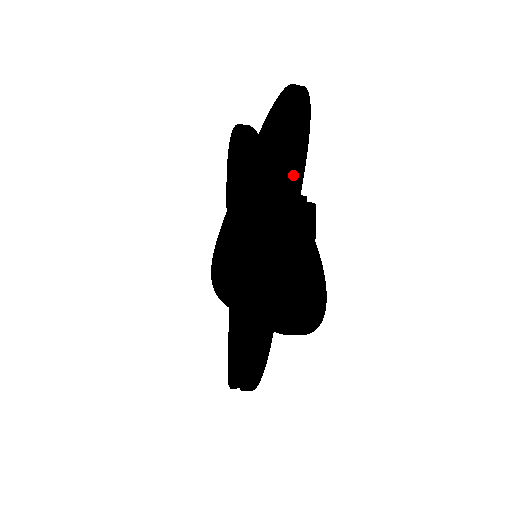
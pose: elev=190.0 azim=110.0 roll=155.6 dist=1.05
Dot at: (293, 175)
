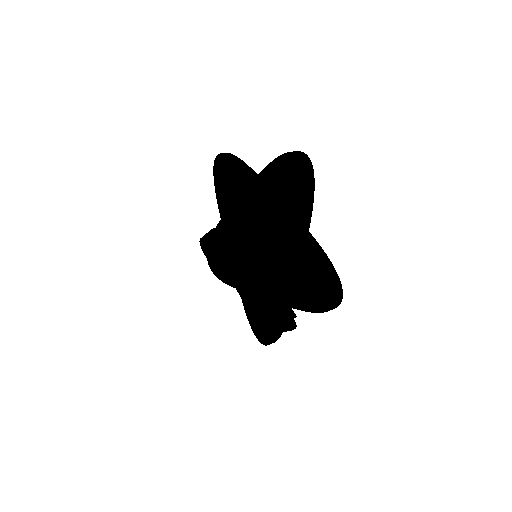
Dot at: occluded
